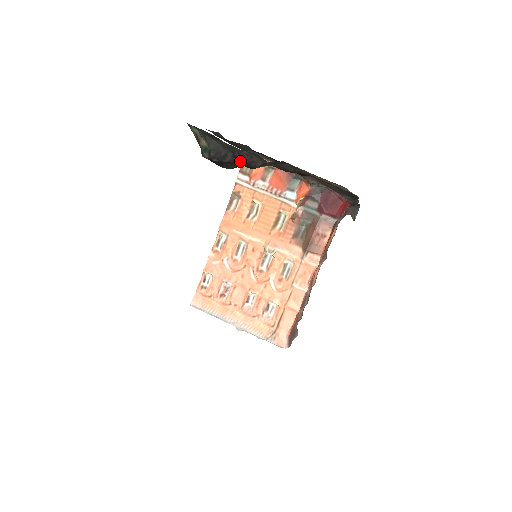
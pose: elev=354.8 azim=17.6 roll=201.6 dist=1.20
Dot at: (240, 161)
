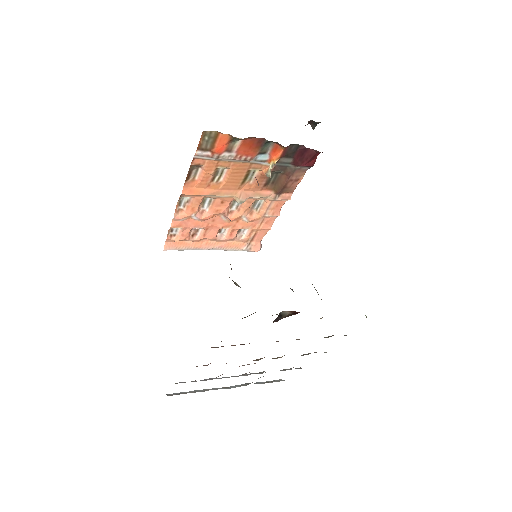
Dot at: occluded
